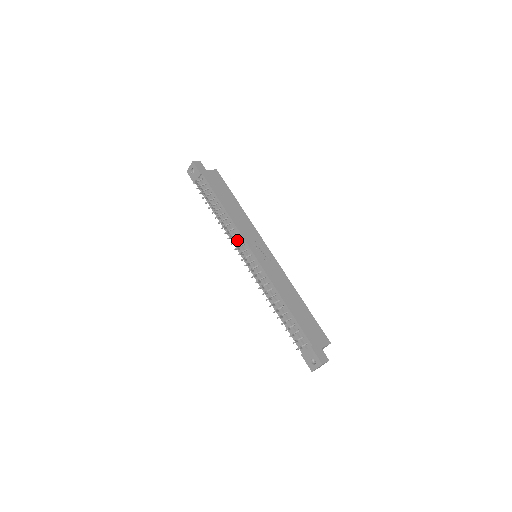
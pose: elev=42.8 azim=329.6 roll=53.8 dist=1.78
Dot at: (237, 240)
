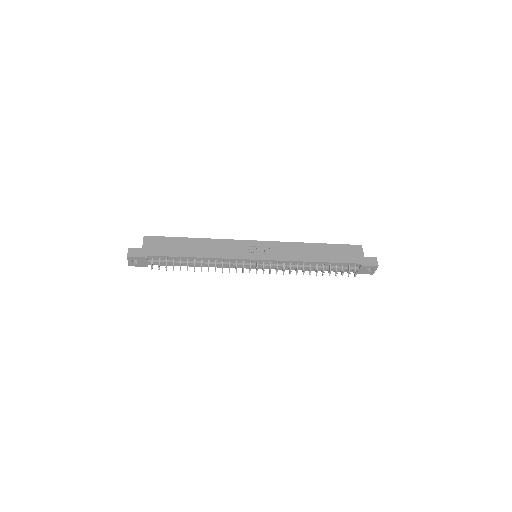
Dot at: (236, 265)
